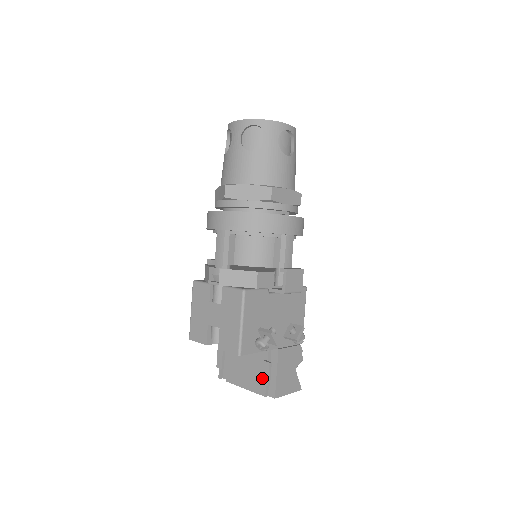
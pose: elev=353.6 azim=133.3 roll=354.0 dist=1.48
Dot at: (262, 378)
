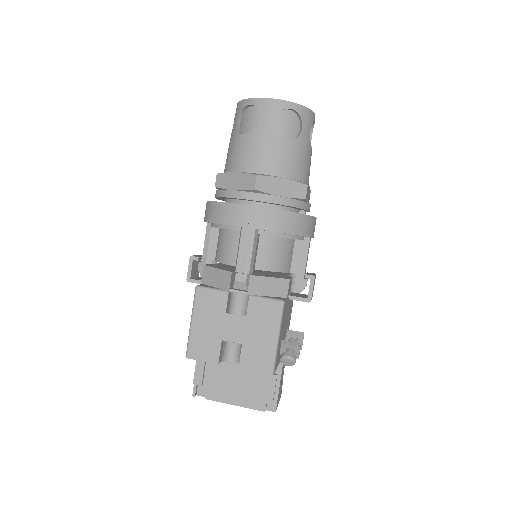
Dot at: (265, 392)
